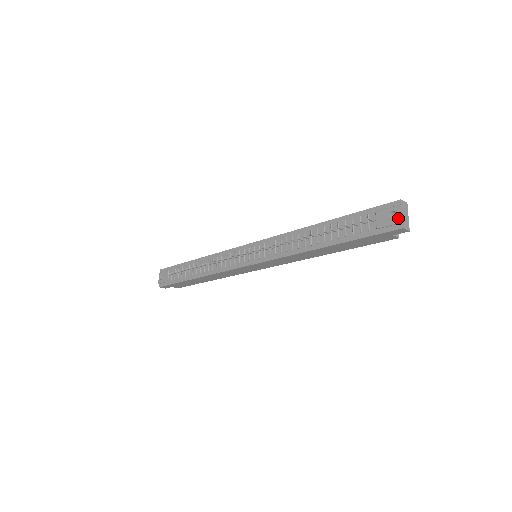
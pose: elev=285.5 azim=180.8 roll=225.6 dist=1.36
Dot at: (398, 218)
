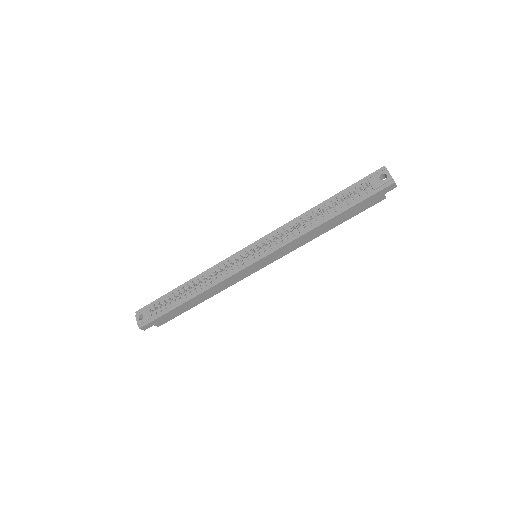
Dot at: (389, 177)
